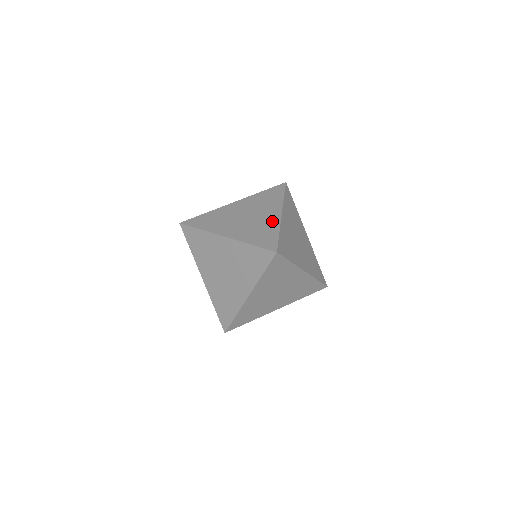
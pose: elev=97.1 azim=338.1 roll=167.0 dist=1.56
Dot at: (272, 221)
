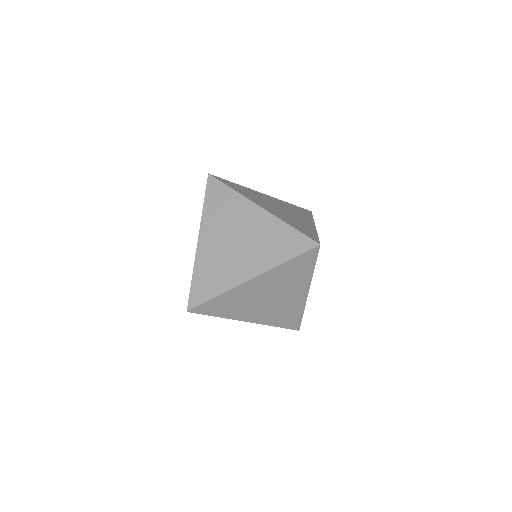
Dot at: (266, 222)
